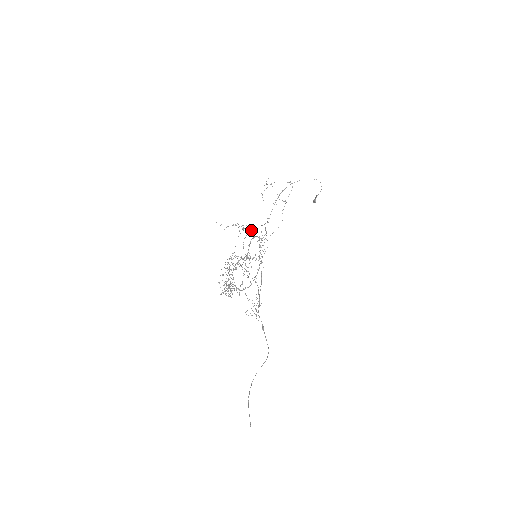
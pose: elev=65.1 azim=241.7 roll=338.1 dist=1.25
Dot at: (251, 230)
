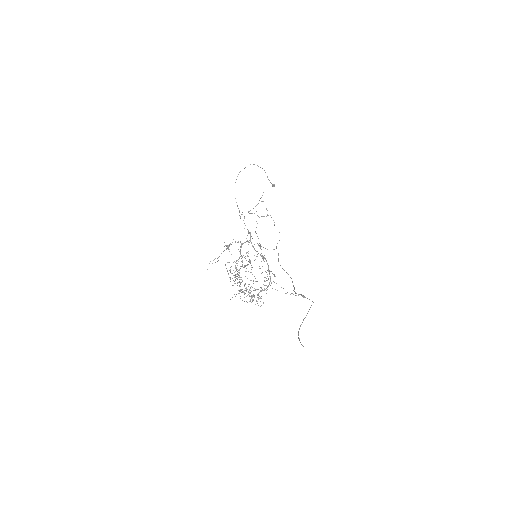
Dot at: occluded
